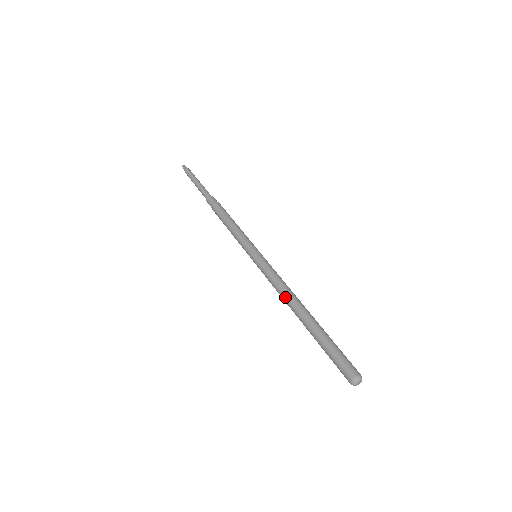
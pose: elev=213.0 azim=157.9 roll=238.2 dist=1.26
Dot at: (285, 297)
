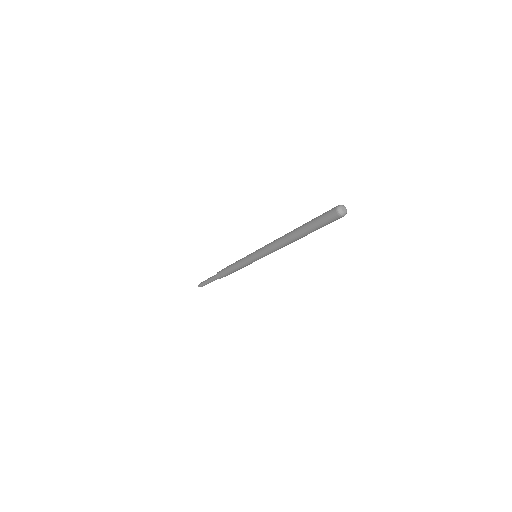
Dot at: (279, 242)
